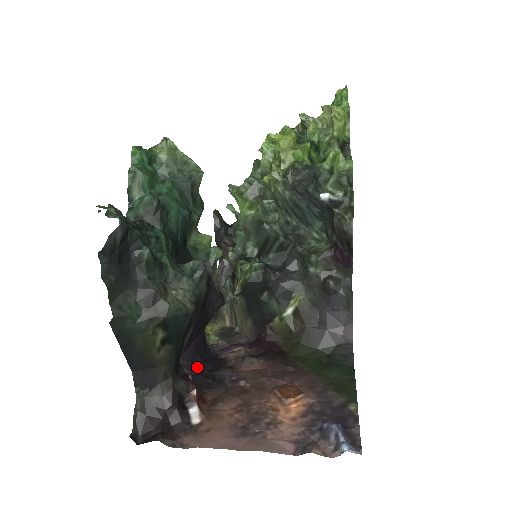
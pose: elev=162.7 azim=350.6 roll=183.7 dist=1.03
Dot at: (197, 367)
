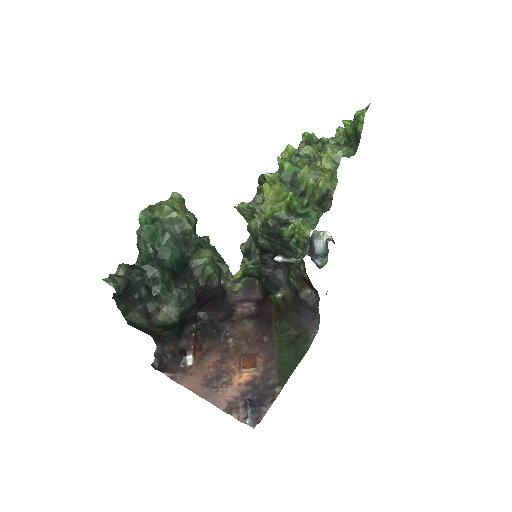
Dot at: (211, 317)
